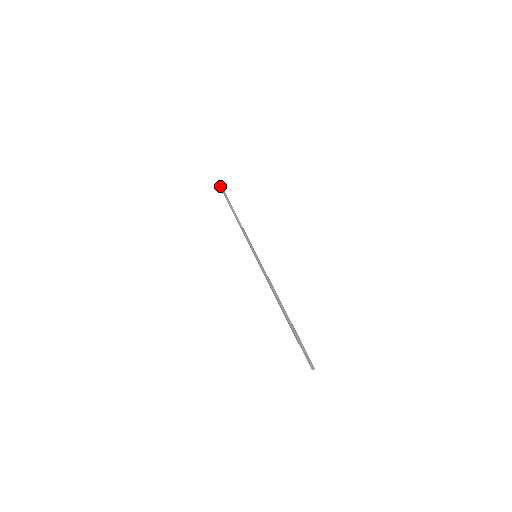
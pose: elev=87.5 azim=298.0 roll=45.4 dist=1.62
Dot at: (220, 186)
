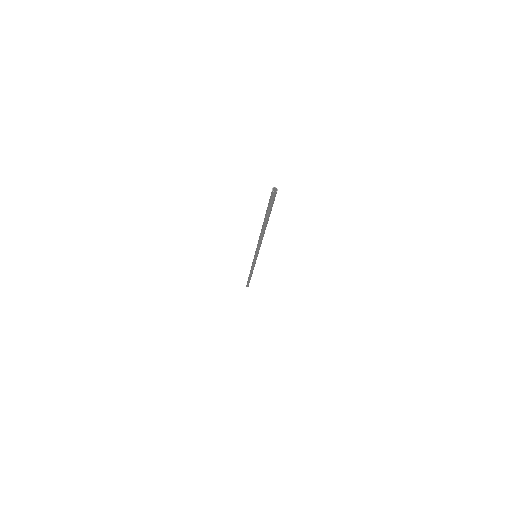
Dot at: occluded
